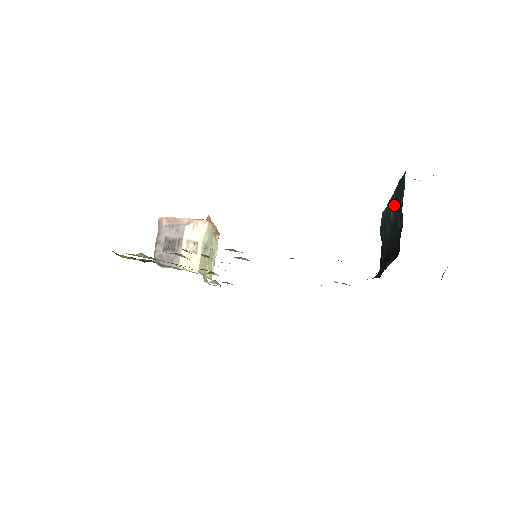
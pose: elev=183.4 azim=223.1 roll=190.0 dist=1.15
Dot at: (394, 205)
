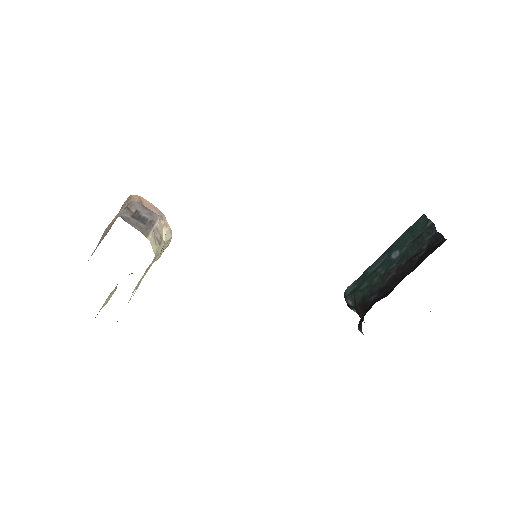
Dot at: (399, 247)
